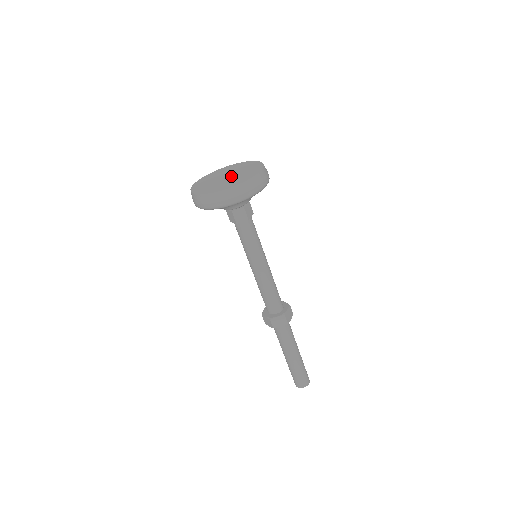
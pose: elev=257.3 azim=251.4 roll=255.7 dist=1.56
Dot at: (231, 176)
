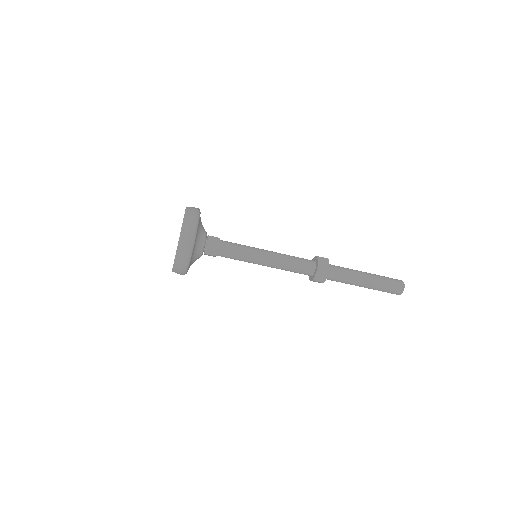
Dot at: occluded
